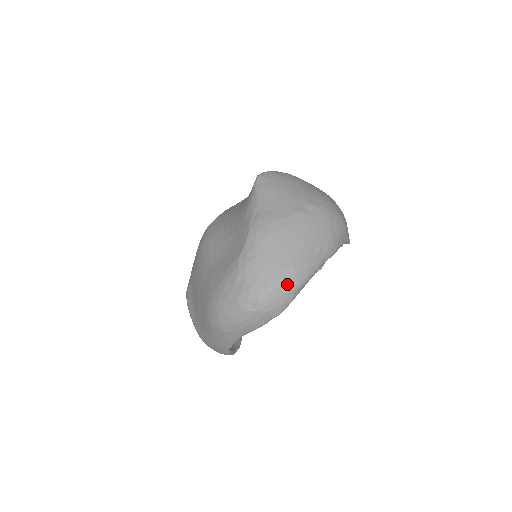
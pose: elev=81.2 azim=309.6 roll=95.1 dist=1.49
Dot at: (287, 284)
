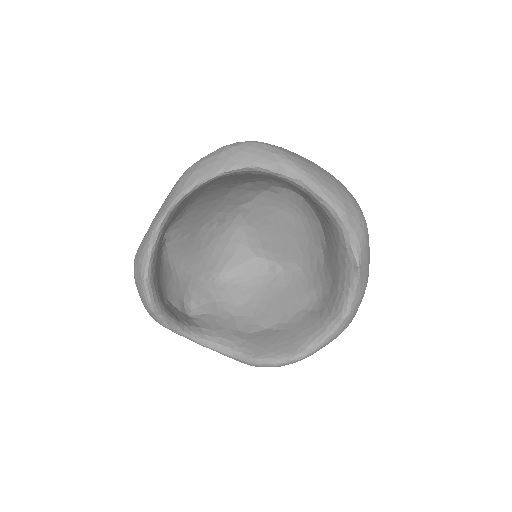
Dot at: (281, 152)
